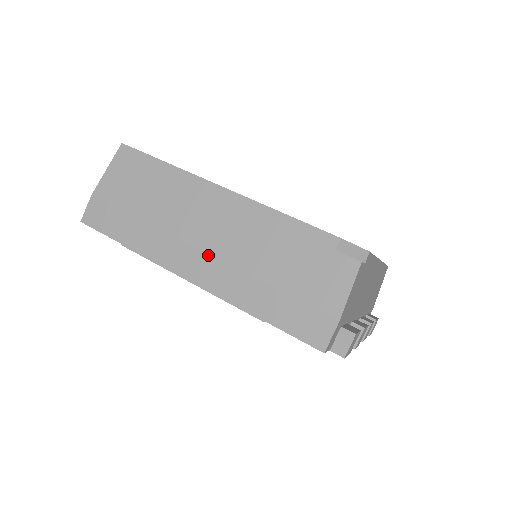
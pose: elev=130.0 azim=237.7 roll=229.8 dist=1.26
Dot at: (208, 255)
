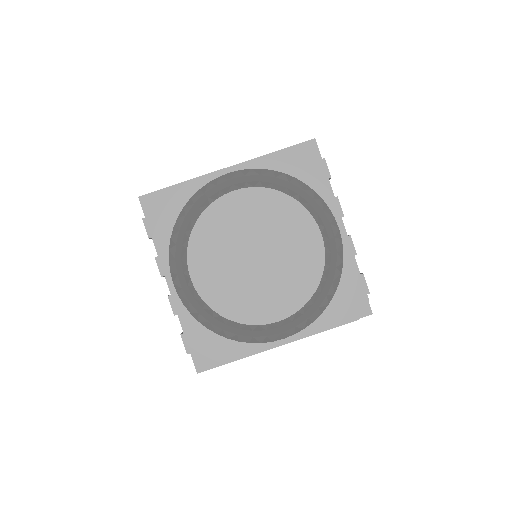
Dot at: occluded
